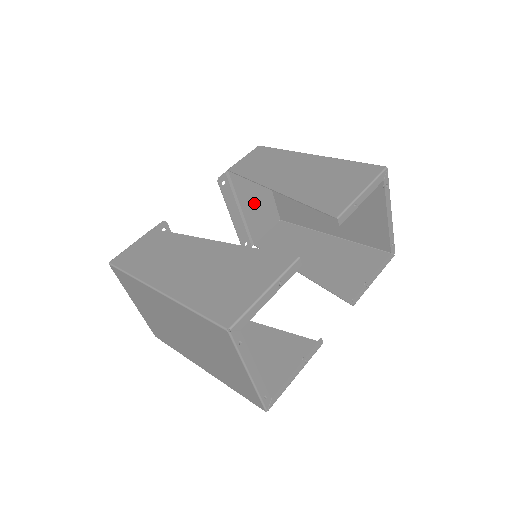
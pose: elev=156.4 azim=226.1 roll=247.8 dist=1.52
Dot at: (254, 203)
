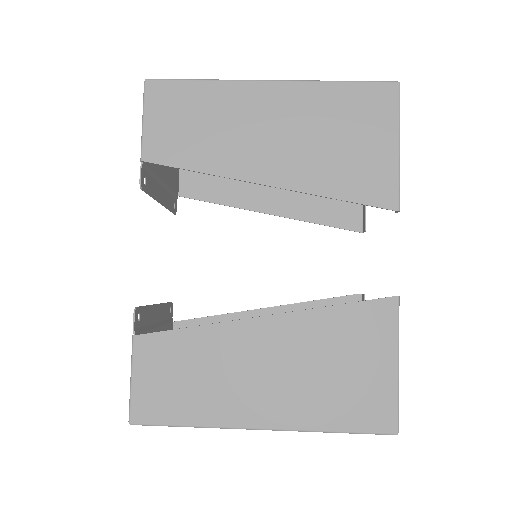
Dot at: occluded
